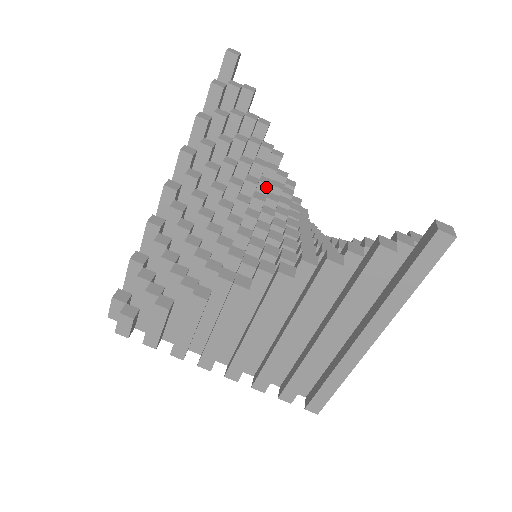
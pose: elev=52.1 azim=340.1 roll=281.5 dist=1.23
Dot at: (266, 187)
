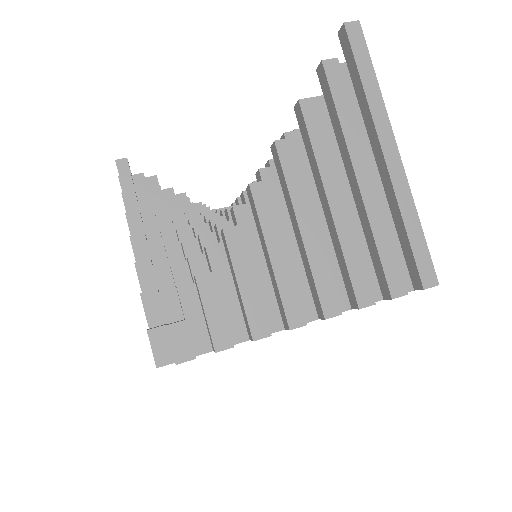
Dot at: occluded
